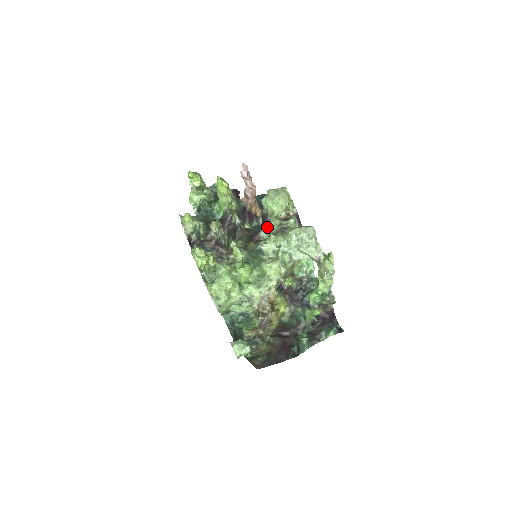
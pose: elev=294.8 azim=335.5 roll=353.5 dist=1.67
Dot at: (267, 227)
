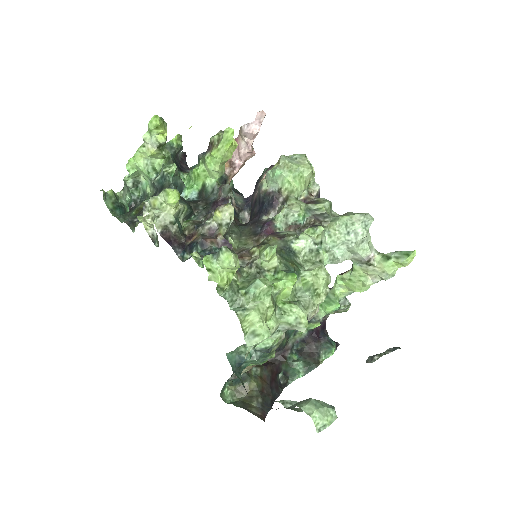
Dot at: (287, 213)
